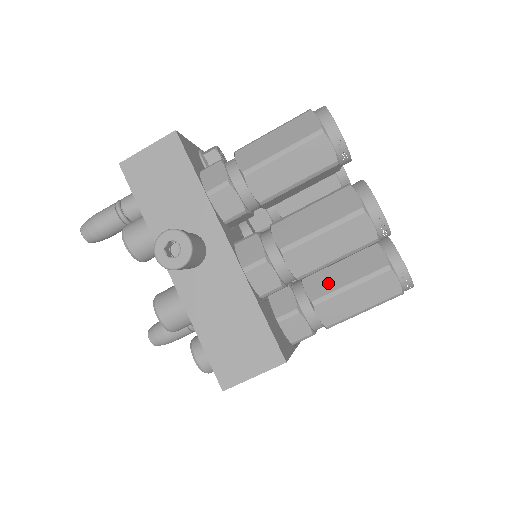
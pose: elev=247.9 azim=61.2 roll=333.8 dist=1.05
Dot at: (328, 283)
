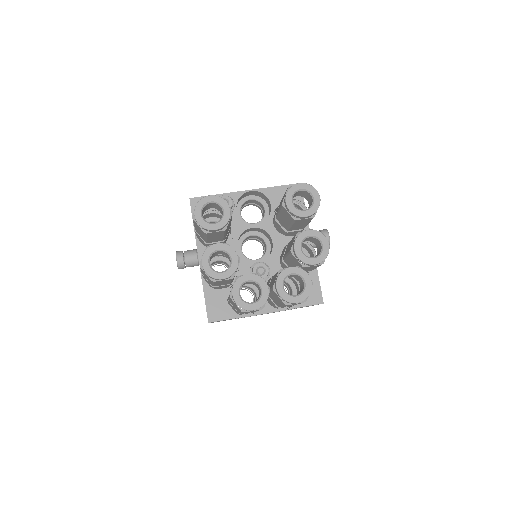
Dot at: occluded
